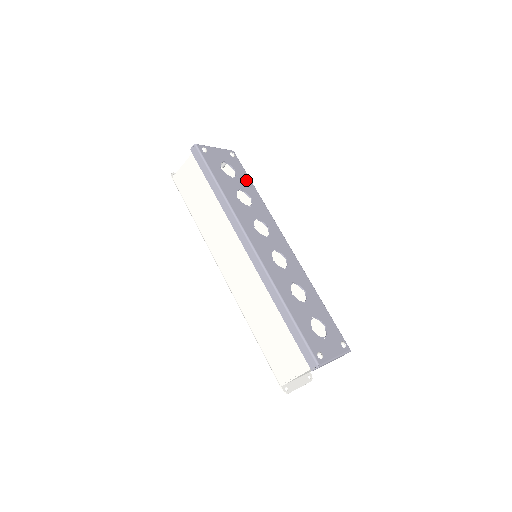
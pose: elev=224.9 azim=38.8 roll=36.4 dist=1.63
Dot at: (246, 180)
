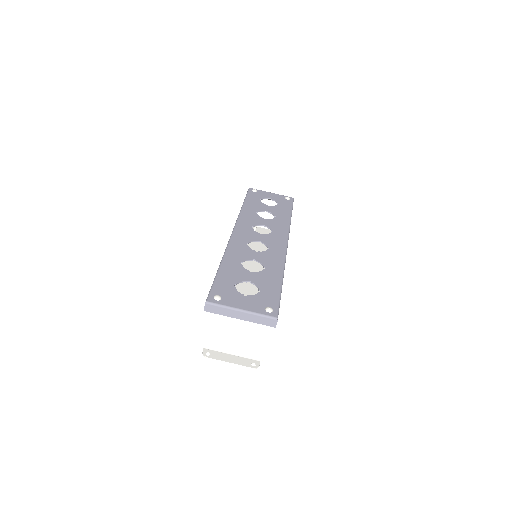
Dot at: (284, 210)
